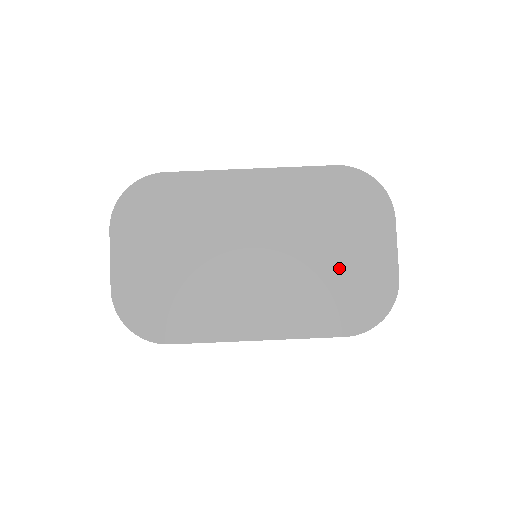
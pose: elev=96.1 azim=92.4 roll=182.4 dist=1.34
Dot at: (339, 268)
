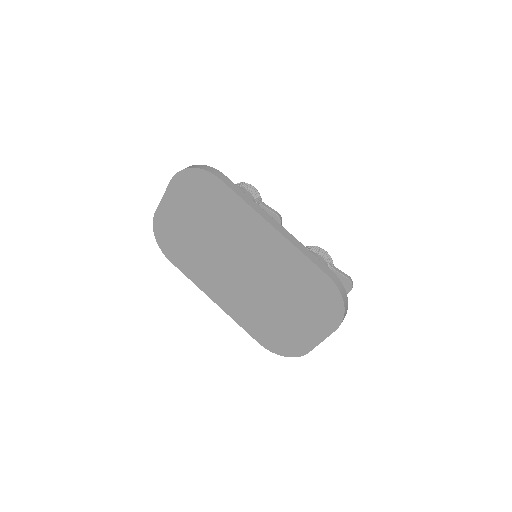
Dot at: (281, 318)
